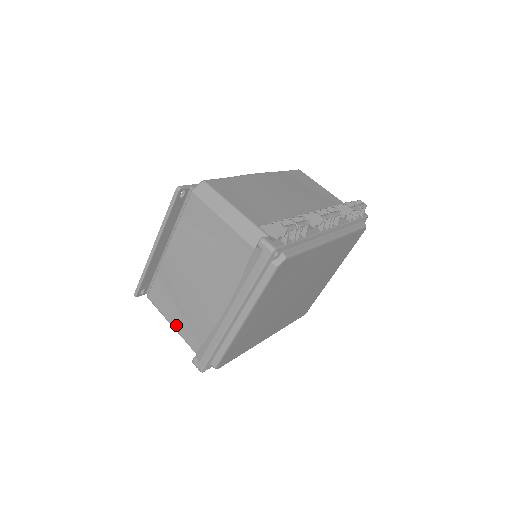
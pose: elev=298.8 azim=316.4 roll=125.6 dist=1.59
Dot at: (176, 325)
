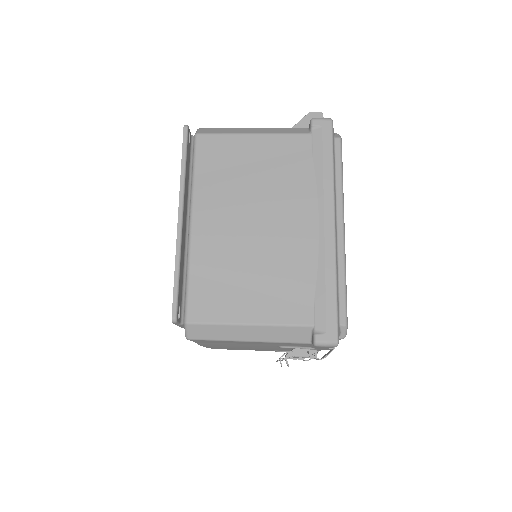
Dot at: (259, 316)
